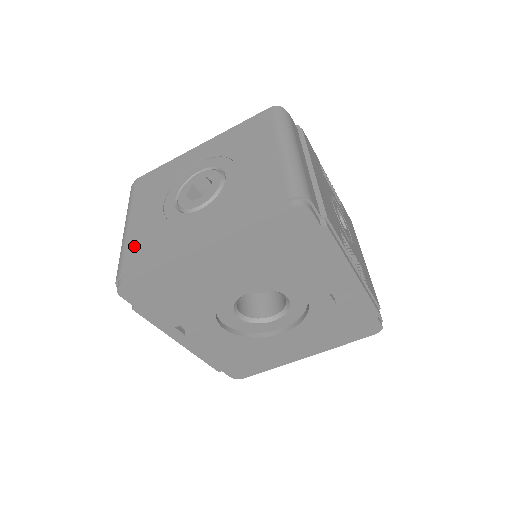
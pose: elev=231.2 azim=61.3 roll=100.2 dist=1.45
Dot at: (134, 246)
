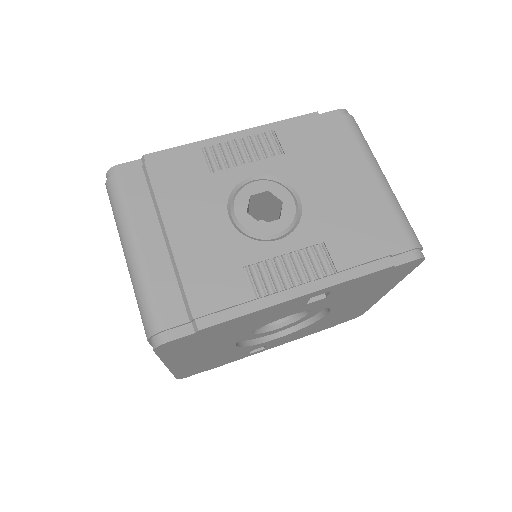
Dot at: occluded
